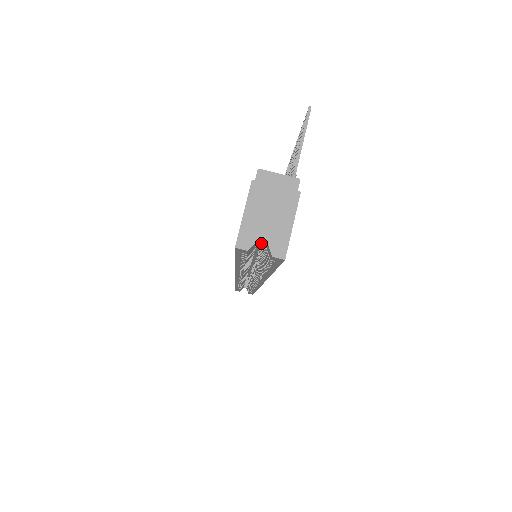
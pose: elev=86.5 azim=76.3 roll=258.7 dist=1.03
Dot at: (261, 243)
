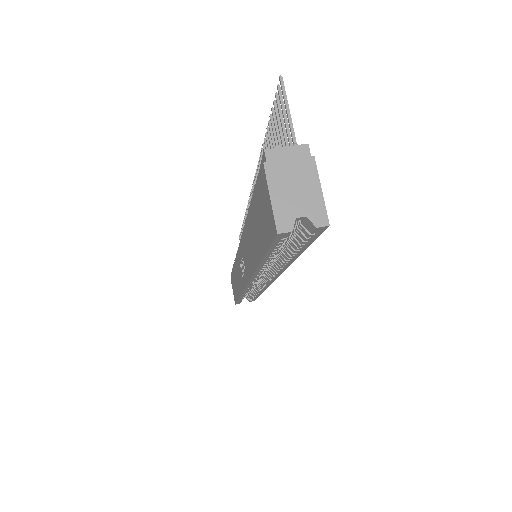
Dot at: occluded
